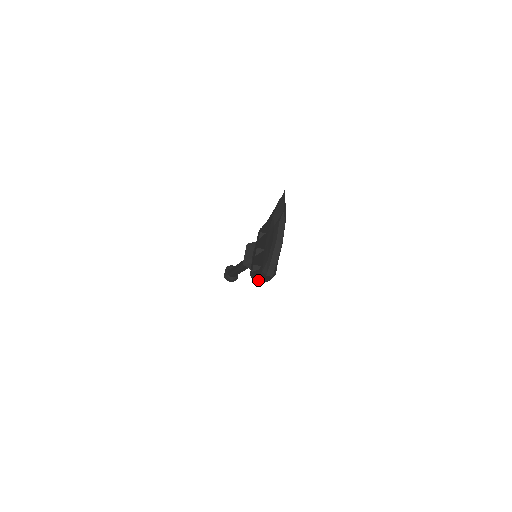
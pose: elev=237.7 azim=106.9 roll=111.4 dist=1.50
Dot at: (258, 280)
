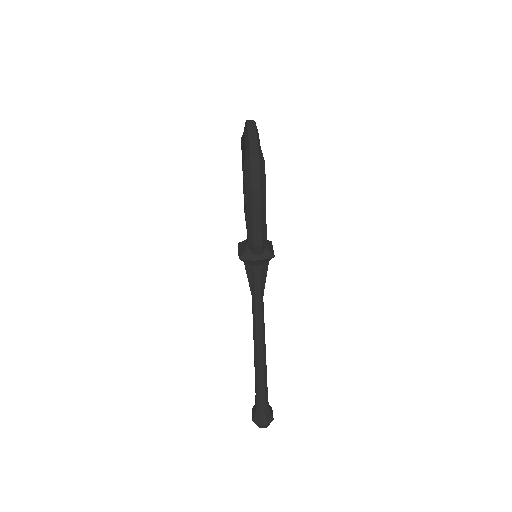
Dot at: (251, 205)
